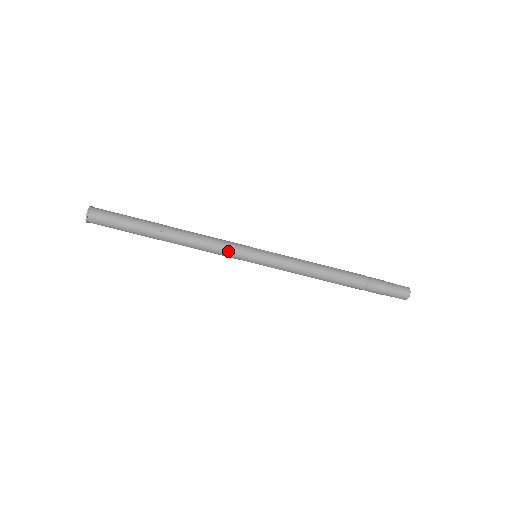
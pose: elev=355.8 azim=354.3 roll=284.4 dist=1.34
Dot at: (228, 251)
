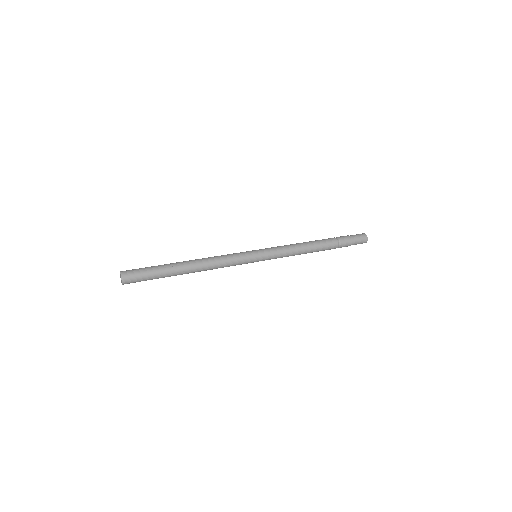
Dot at: (237, 261)
